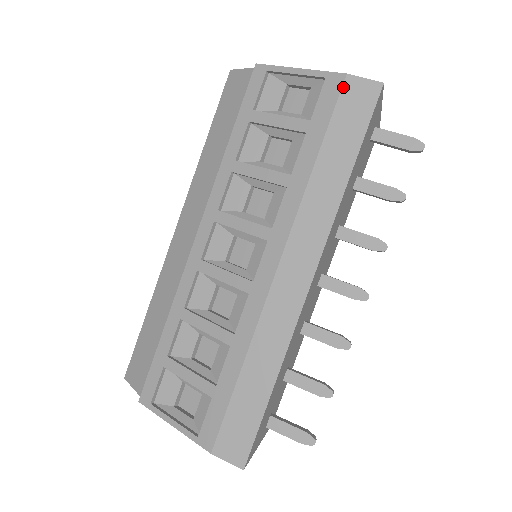
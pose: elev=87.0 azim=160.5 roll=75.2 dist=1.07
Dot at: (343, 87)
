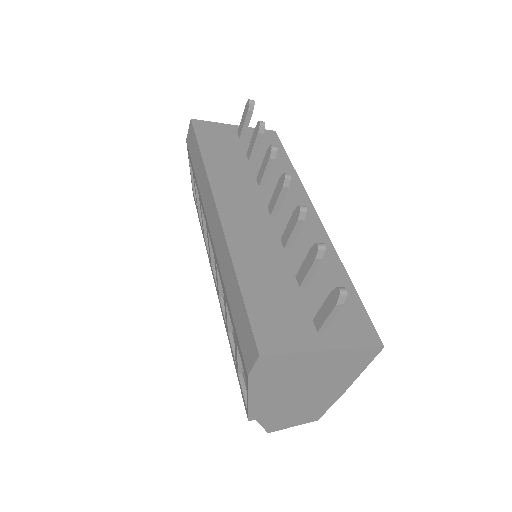
Dot at: (187, 145)
